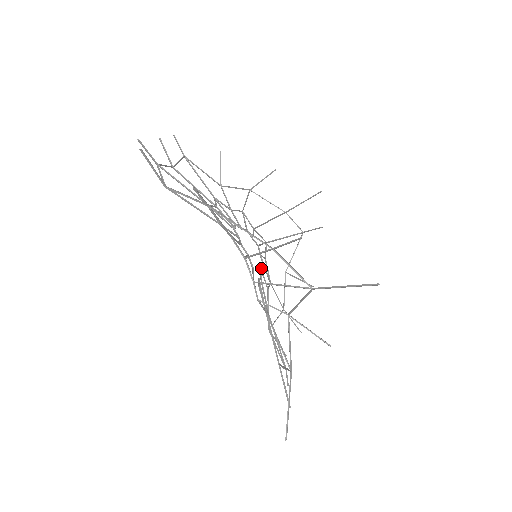
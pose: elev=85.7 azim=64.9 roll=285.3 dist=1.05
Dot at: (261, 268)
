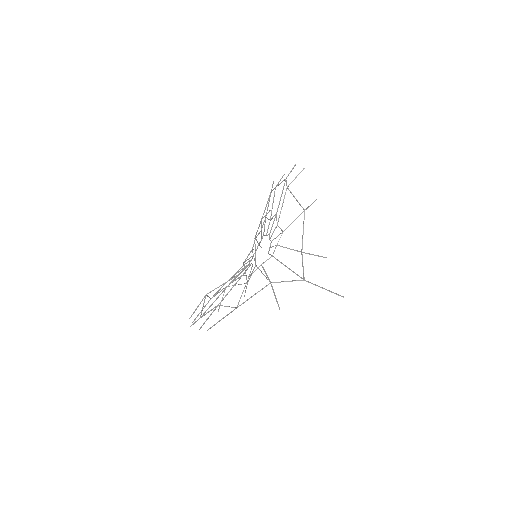
Dot at: occluded
